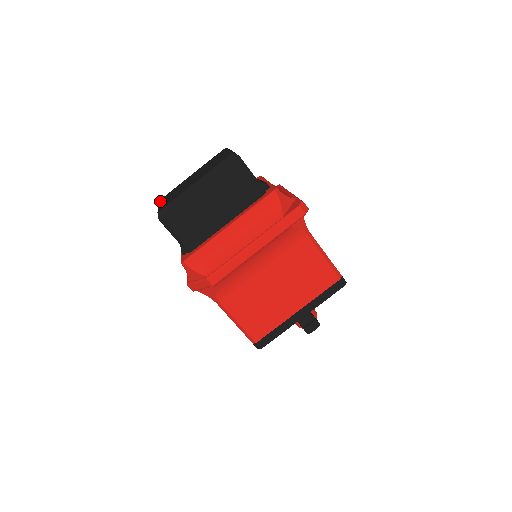
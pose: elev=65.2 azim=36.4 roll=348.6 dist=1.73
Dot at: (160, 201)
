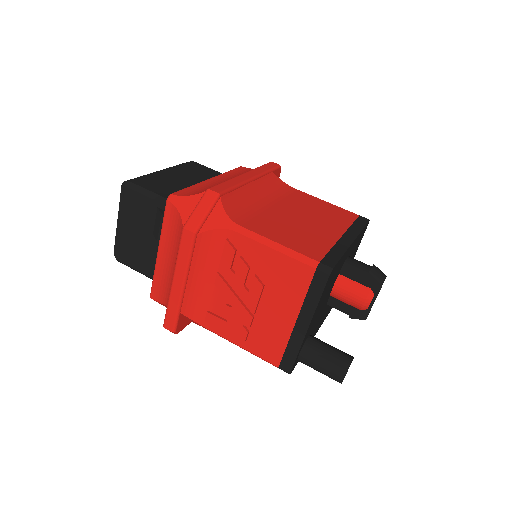
Dot at: (115, 241)
